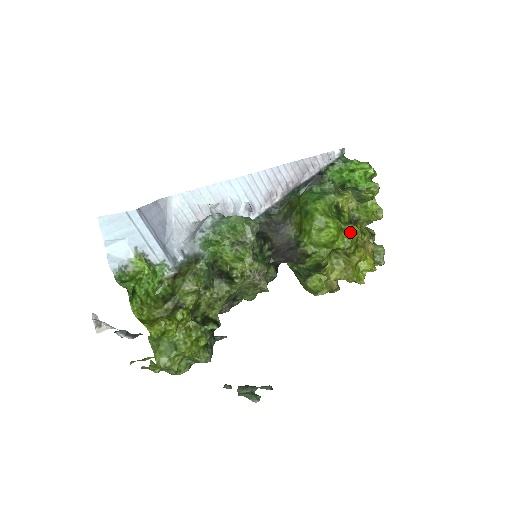
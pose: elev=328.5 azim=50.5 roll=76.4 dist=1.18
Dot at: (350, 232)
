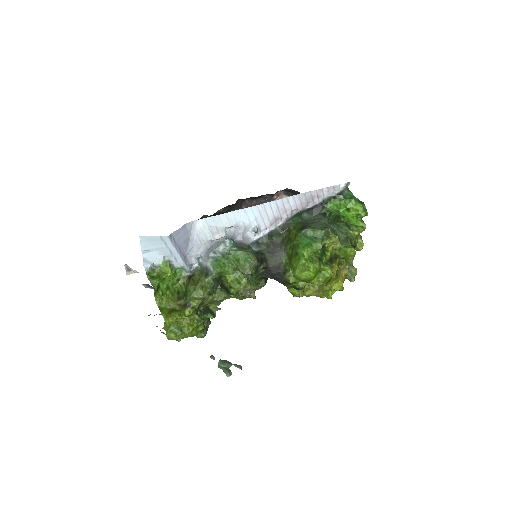
Dot at: (325, 274)
